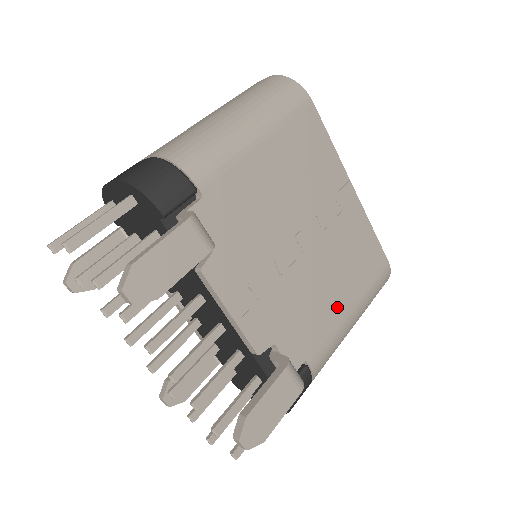
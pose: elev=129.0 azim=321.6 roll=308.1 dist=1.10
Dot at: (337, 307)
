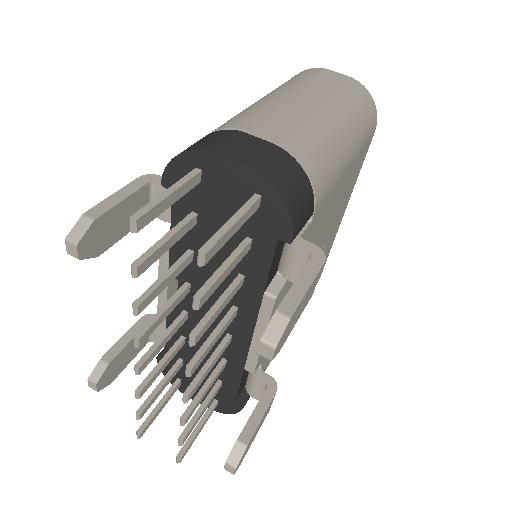
Dot at: occluded
